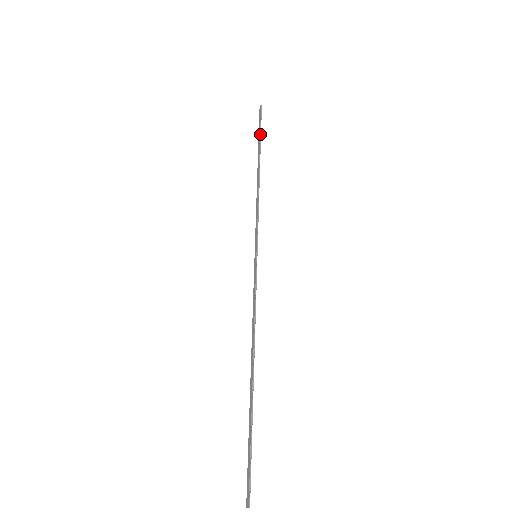
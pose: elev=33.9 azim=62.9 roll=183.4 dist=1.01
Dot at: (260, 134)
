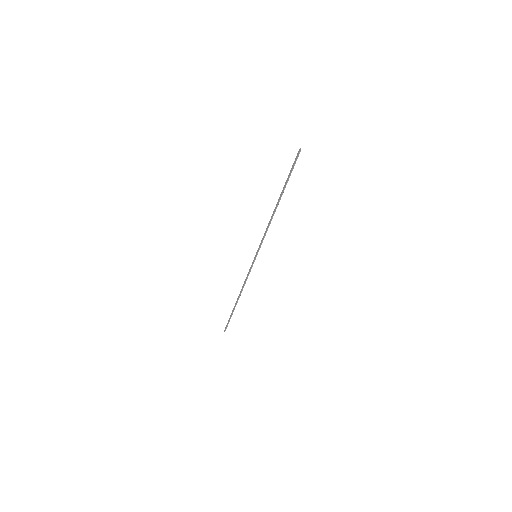
Dot at: occluded
